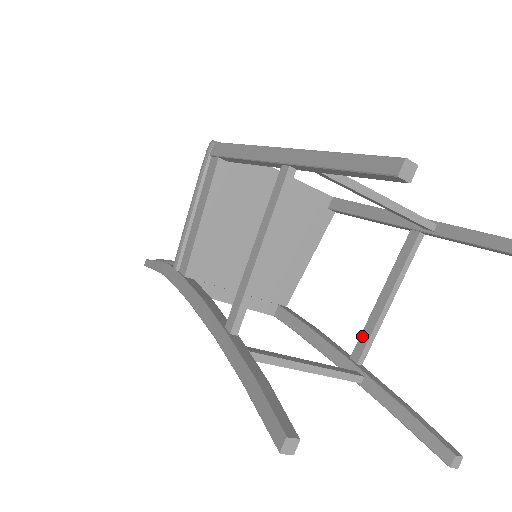
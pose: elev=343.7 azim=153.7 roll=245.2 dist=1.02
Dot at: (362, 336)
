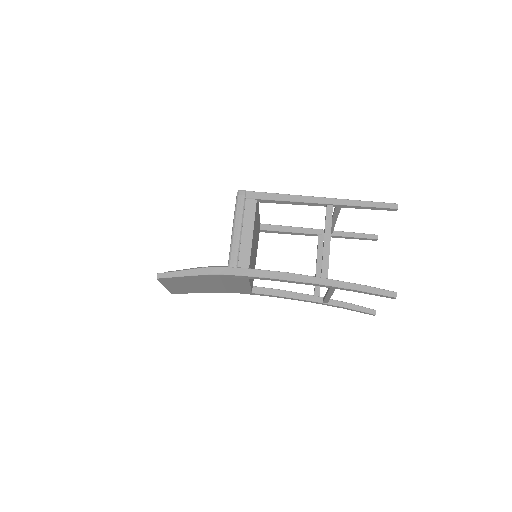
Dot at: occluded
